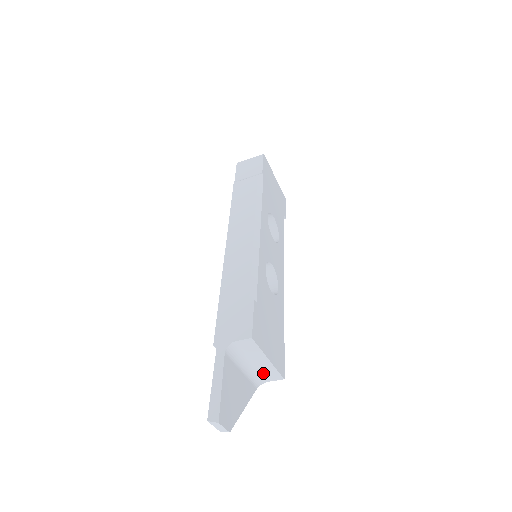
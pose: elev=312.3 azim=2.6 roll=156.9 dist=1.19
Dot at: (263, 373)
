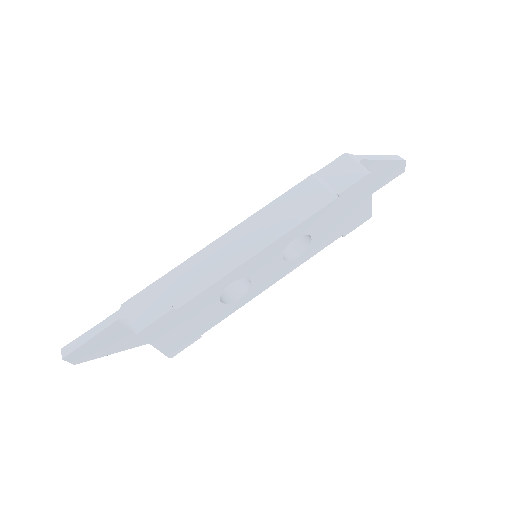
Dot at: occluded
